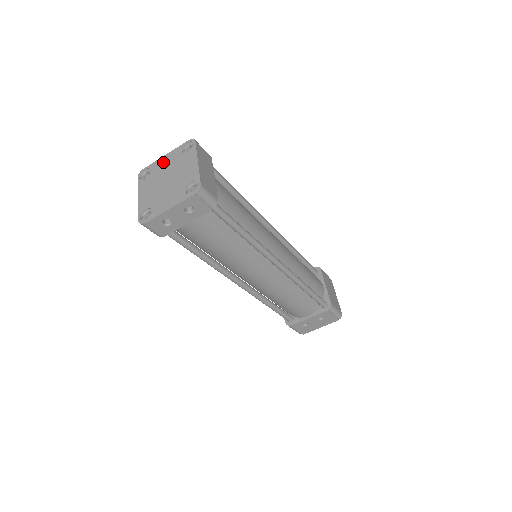
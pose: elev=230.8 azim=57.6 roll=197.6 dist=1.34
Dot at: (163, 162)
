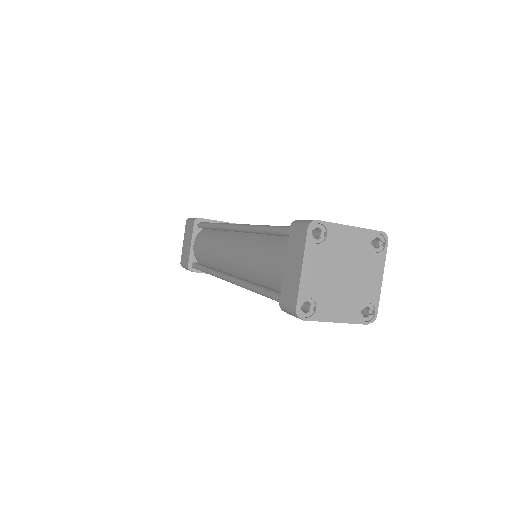
Dot at: (346, 237)
